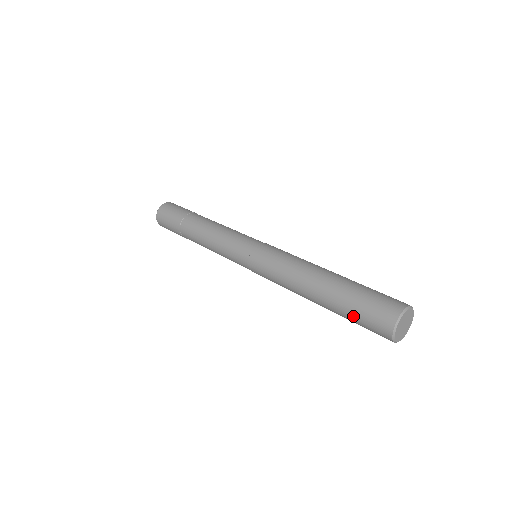
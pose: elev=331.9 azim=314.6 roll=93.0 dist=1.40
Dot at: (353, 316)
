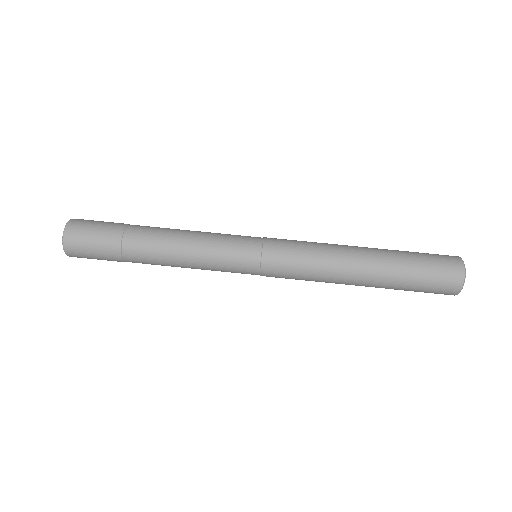
Dot at: (416, 285)
